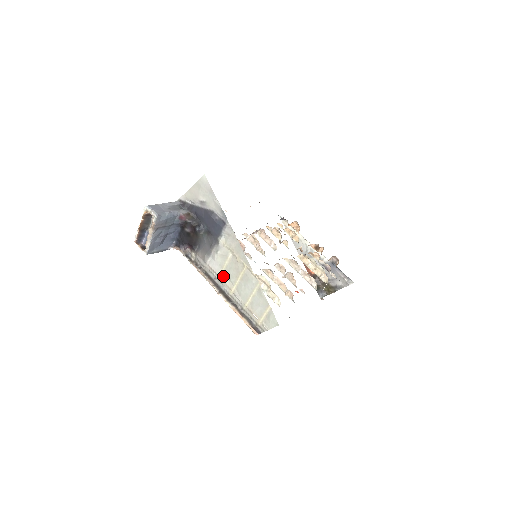
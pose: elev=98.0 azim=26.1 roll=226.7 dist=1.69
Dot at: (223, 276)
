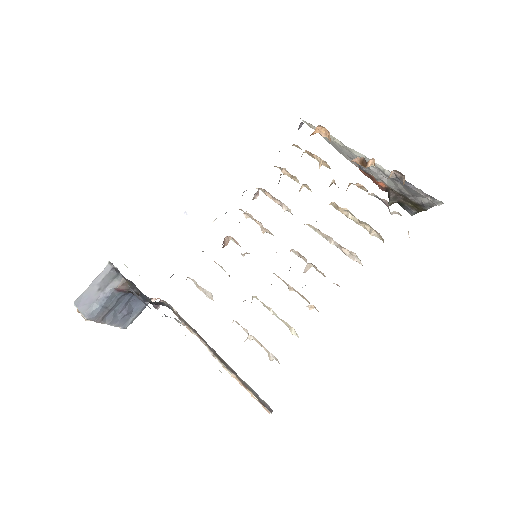
Dot at: occluded
